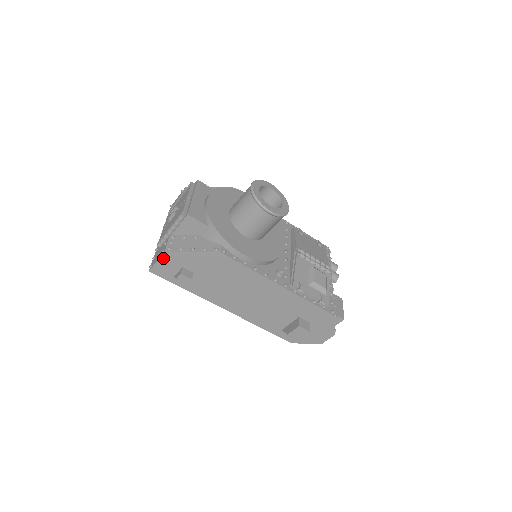
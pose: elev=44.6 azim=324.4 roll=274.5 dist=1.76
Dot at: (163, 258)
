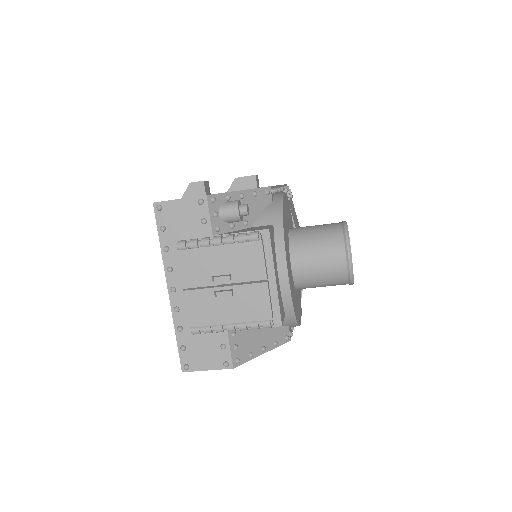
Dot at: (221, 367)
